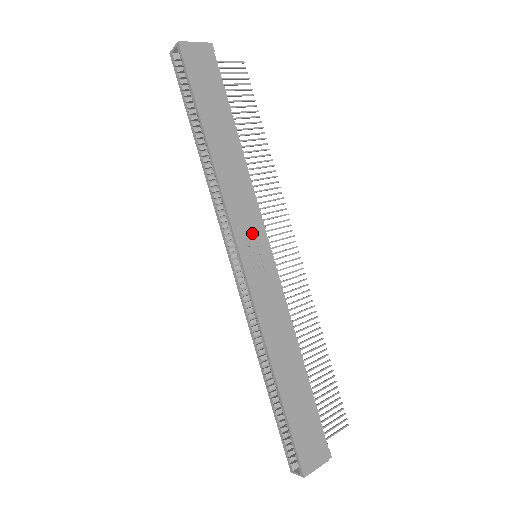
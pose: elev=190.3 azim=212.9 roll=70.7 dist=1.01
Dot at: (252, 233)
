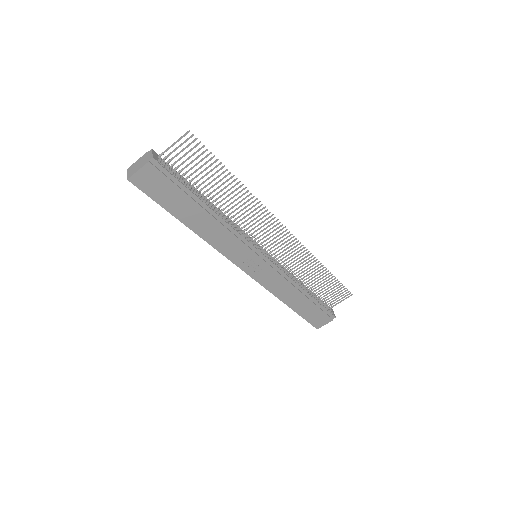
Dot at: (245, 256)
